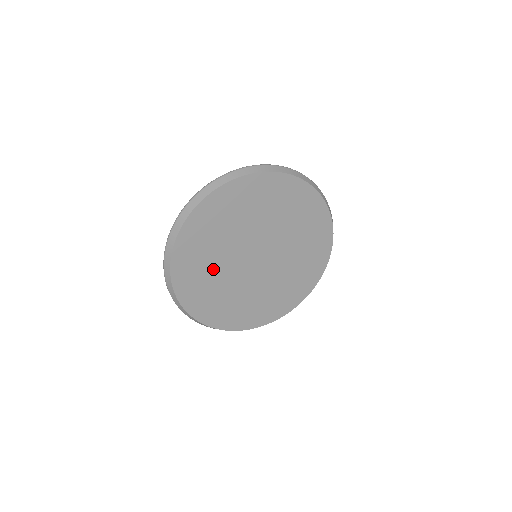
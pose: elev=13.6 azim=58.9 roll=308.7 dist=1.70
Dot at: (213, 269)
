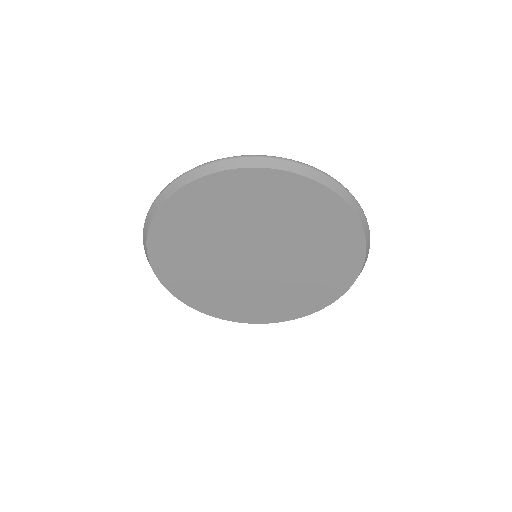
Dot at: (206, 274)
